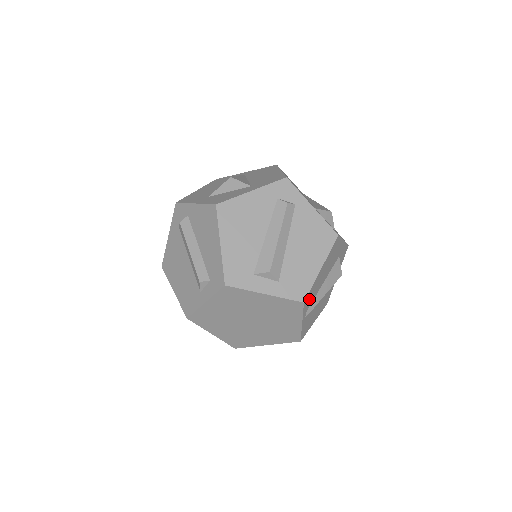
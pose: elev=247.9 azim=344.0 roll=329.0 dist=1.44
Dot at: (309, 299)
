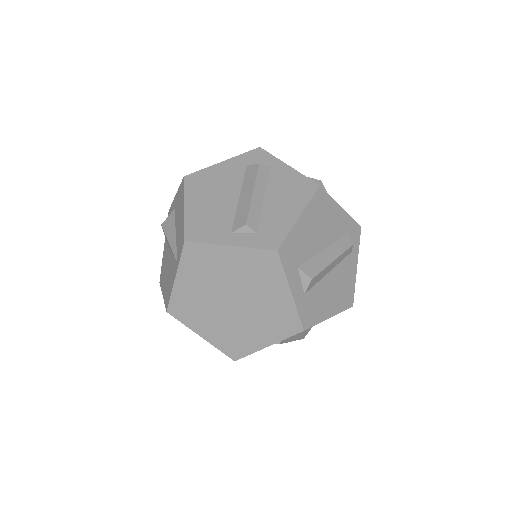
Dot at: occluded
